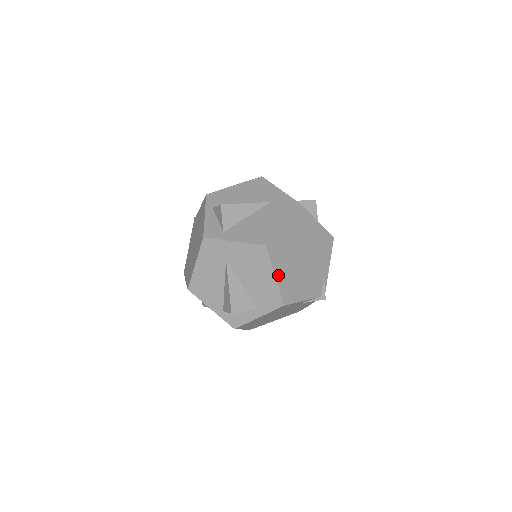
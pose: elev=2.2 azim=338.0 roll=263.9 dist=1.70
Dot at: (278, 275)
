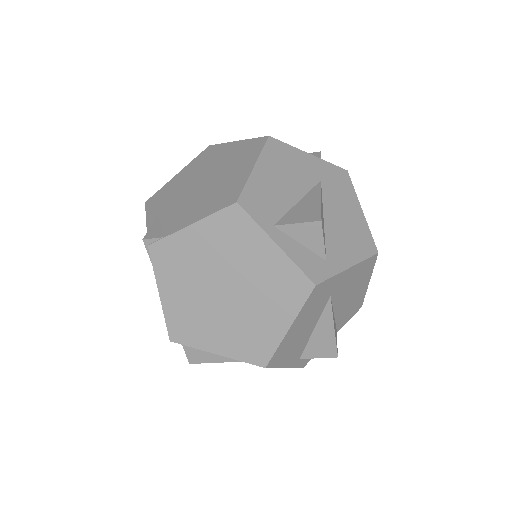
Dot at: occluded
